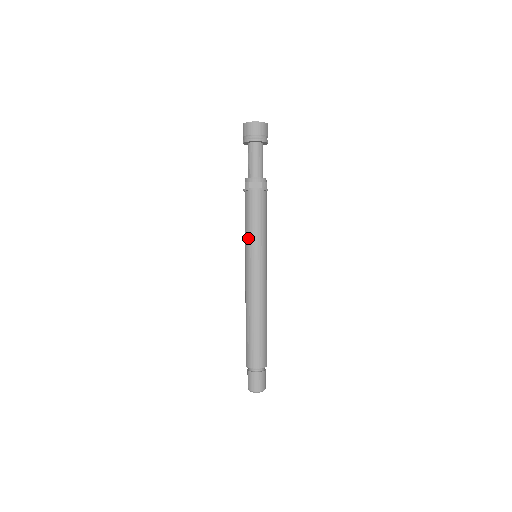
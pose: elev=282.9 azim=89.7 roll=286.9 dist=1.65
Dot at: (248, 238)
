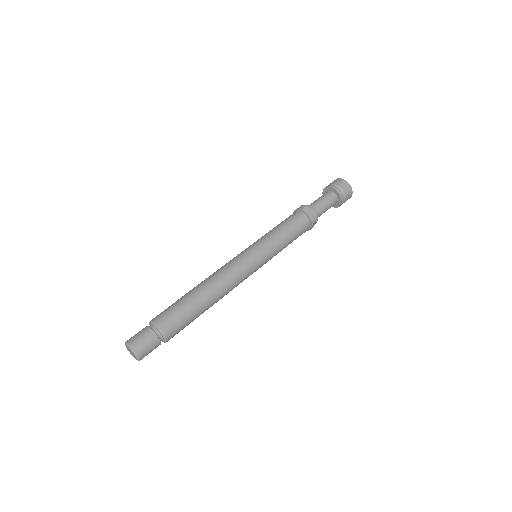
Dot at: (266, 235)
